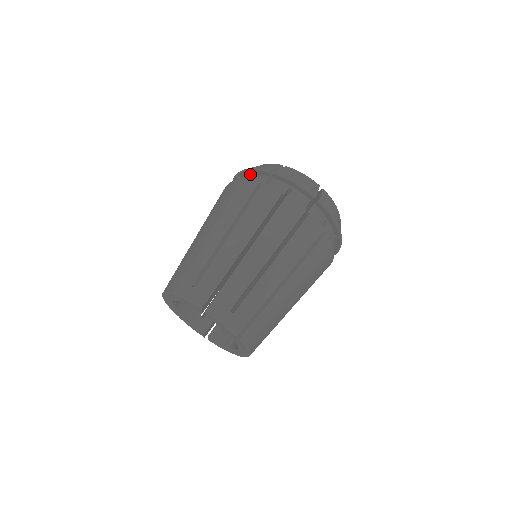
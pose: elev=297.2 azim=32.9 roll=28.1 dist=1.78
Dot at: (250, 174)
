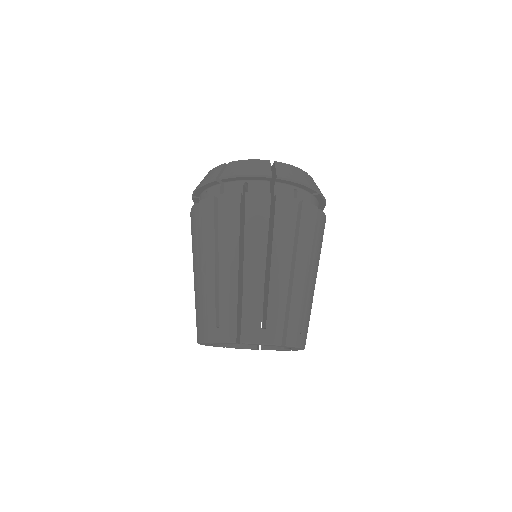
Dot at: (203, 190)
